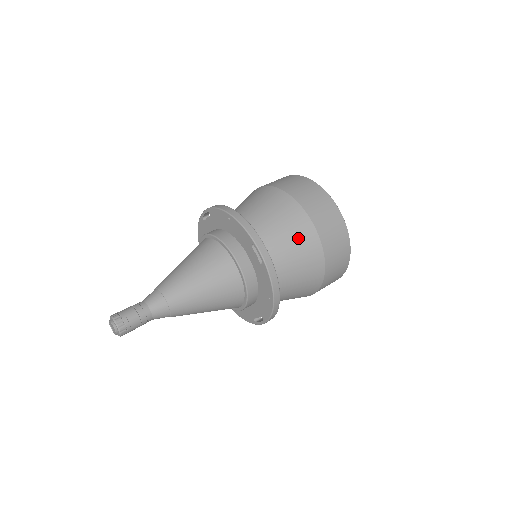
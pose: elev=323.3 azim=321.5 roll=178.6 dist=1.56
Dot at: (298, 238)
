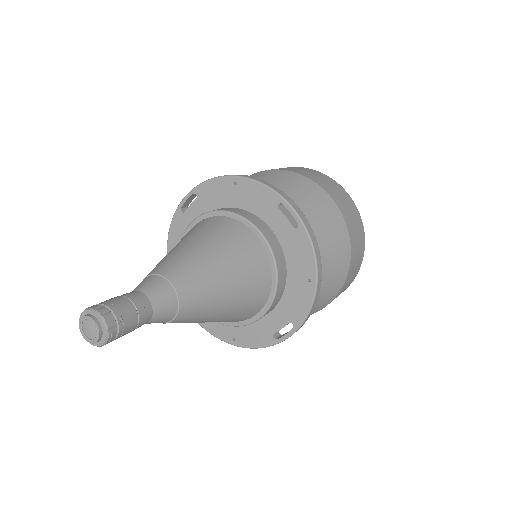
Dot at: (319, 210)
